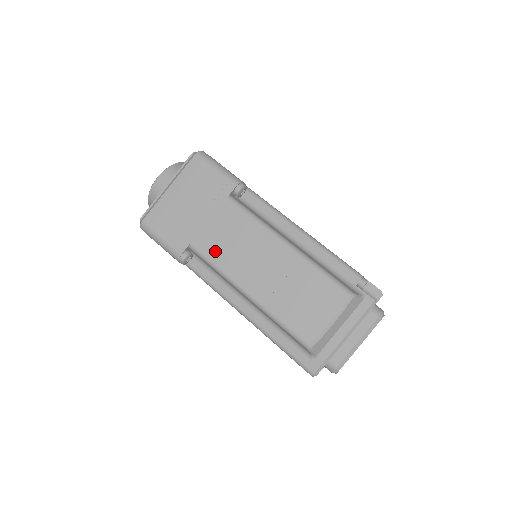
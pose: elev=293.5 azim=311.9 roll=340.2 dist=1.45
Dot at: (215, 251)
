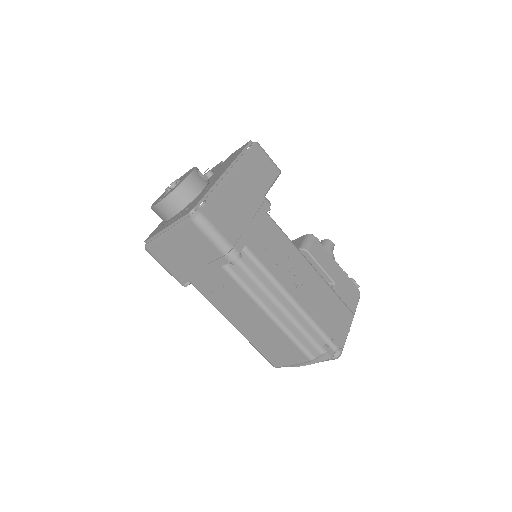
Dot at: (210, 295)
